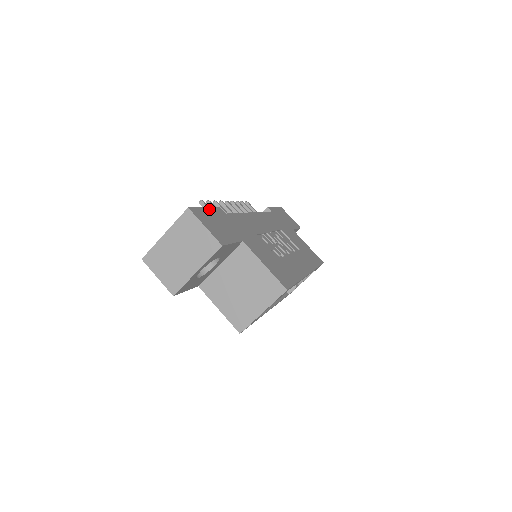
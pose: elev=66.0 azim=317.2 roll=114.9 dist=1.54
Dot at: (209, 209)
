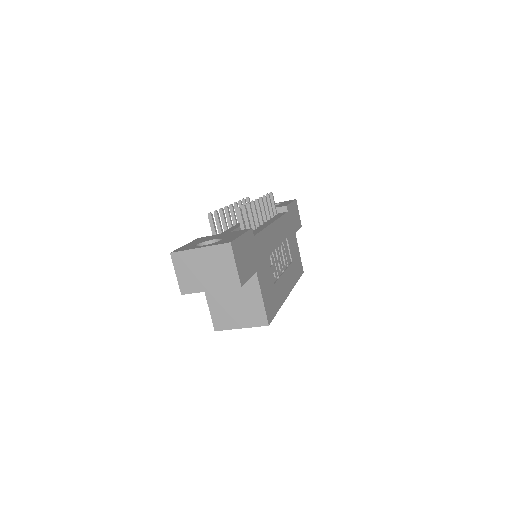
Dot at: (244, 236)
